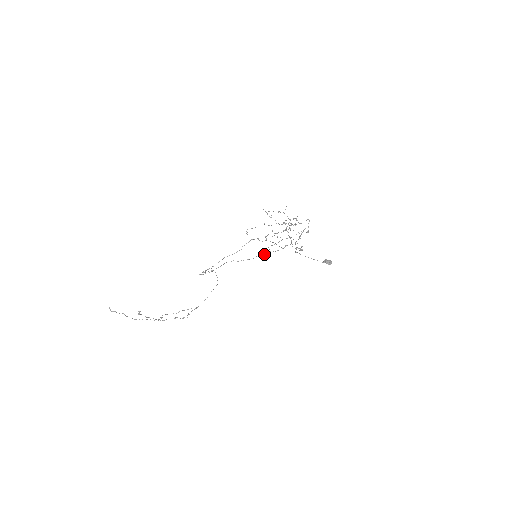
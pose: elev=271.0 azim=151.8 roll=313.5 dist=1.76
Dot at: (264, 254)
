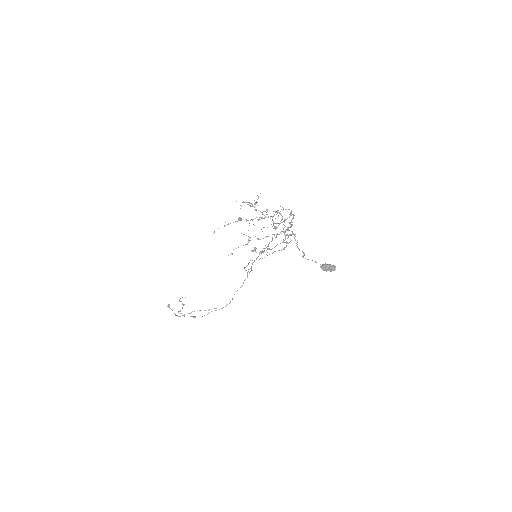
Dot at: occluded
